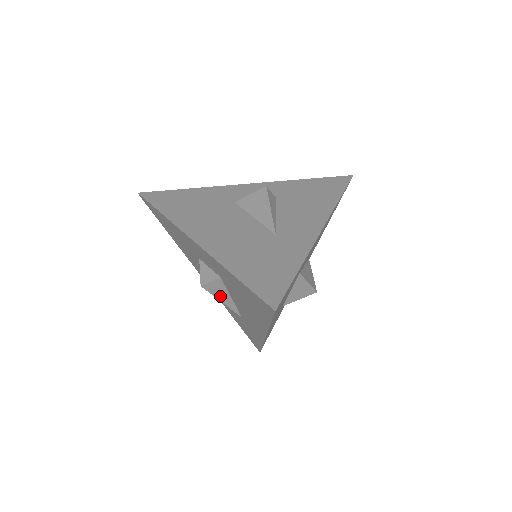
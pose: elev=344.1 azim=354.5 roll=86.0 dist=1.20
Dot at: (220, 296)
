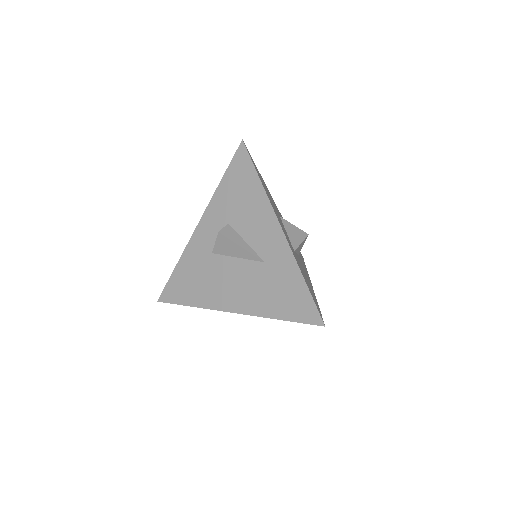
Dot at: occluded
